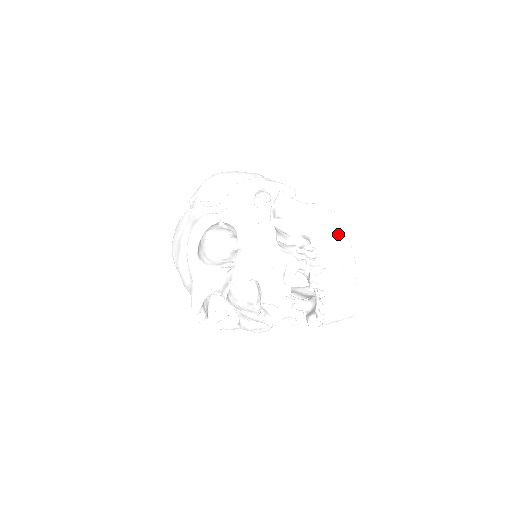
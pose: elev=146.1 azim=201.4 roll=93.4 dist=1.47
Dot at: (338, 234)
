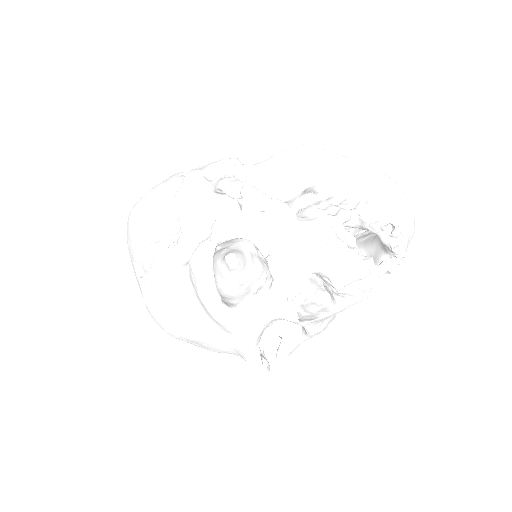
Dot at: (336, 161)
